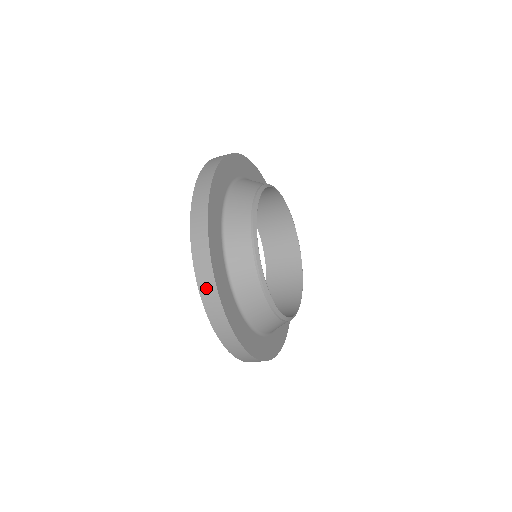
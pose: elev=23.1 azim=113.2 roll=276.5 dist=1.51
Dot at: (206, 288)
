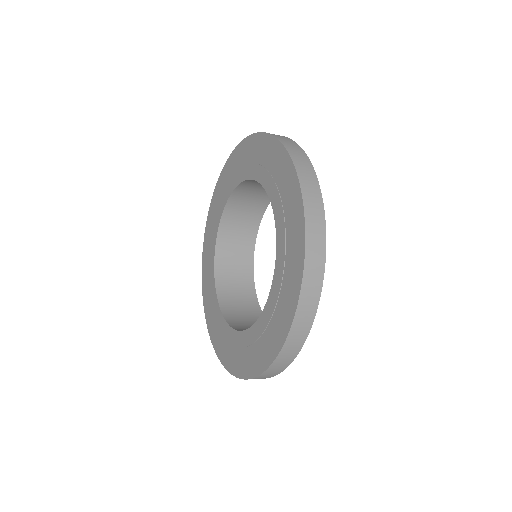
Dot at: (313, 271)
